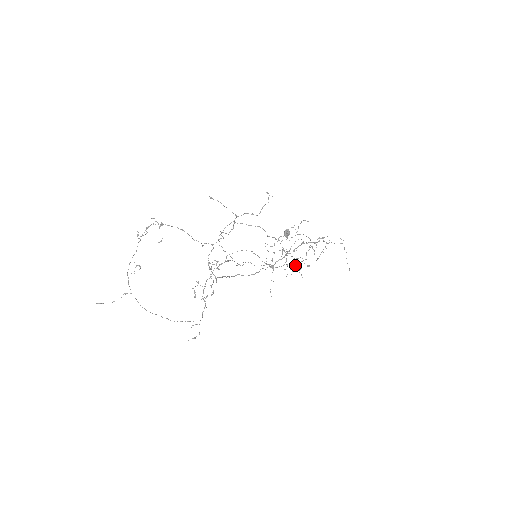
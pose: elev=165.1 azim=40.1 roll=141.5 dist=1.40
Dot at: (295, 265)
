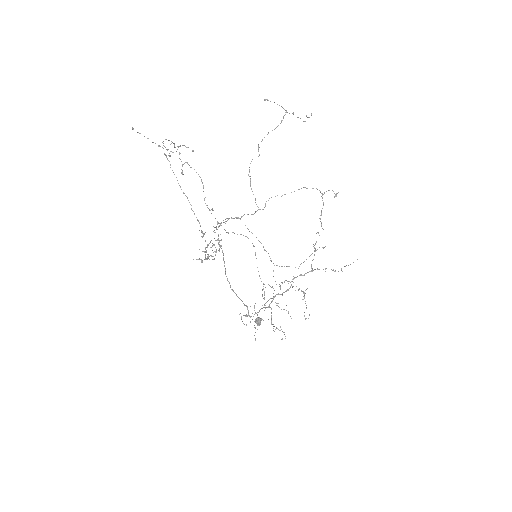
Dot at: (322, 197)
